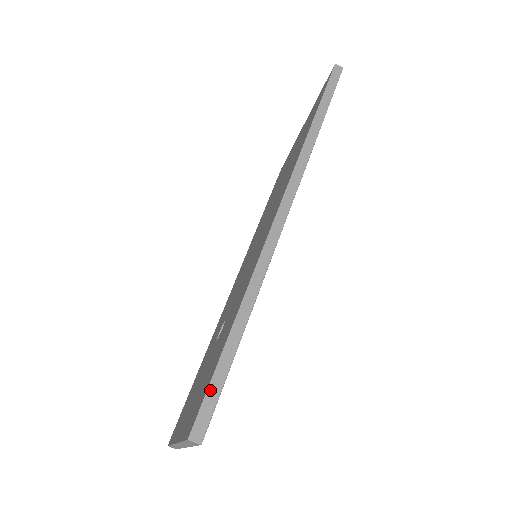
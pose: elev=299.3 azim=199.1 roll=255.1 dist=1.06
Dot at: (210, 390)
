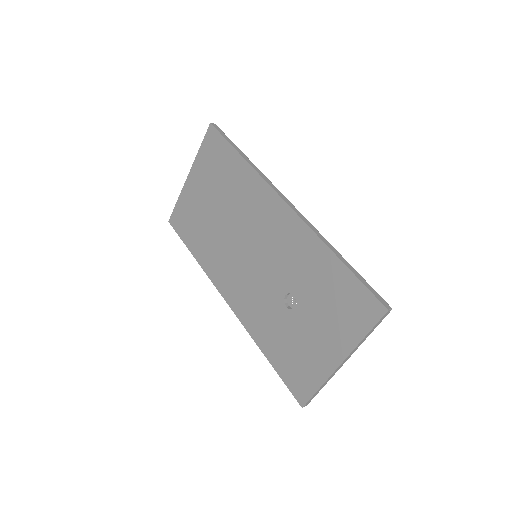
Dot at: (369, 288)
